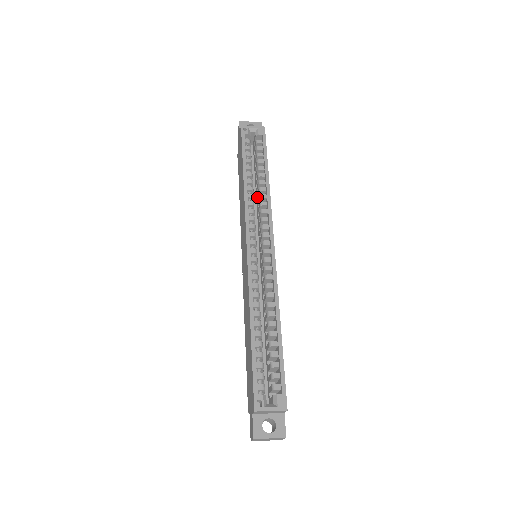
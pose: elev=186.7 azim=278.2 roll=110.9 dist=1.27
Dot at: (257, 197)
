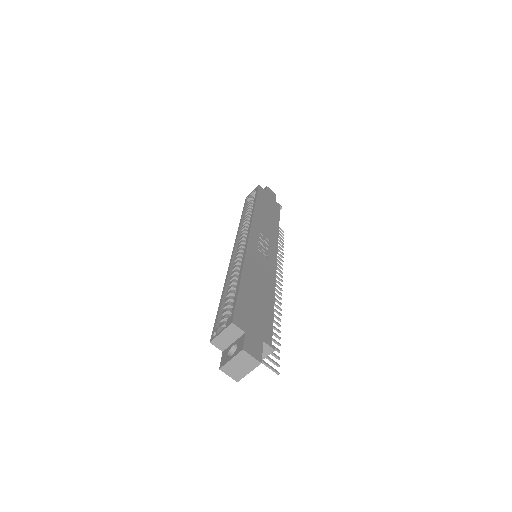
Dot at: occluded
